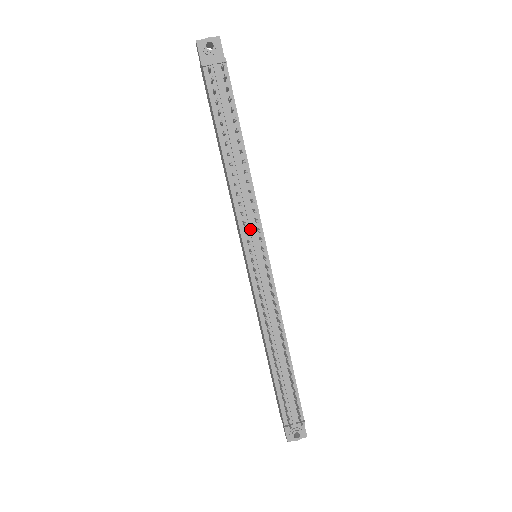
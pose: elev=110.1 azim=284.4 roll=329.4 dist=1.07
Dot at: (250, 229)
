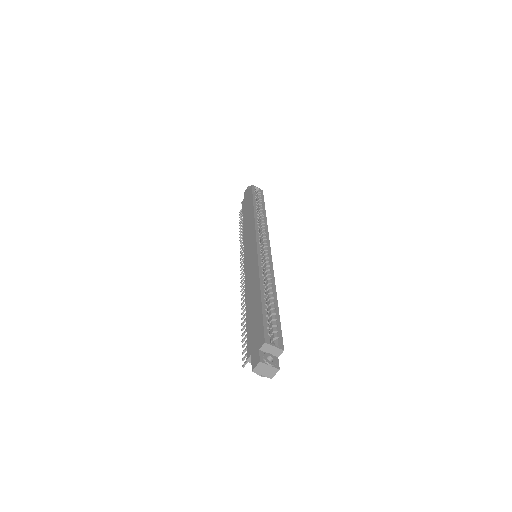
Dot at: occluded
